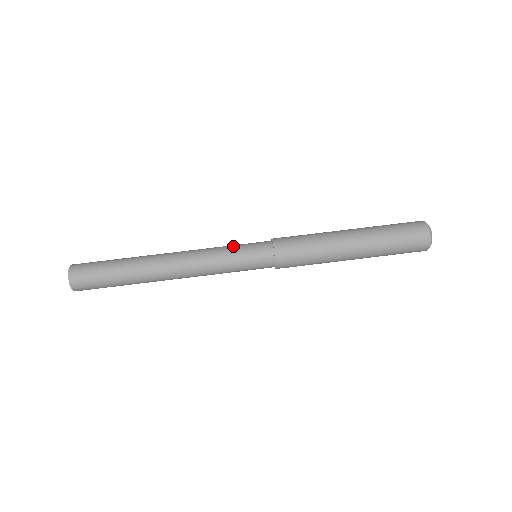
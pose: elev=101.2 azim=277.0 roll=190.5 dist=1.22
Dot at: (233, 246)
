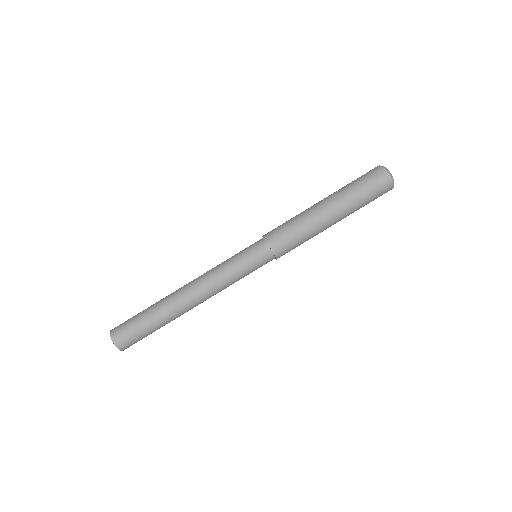
Dot at: occluded
